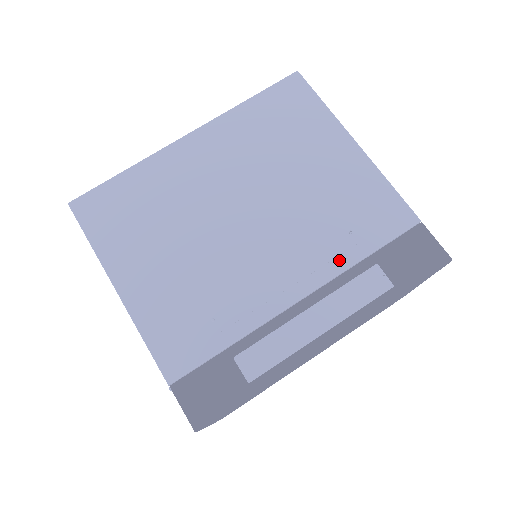
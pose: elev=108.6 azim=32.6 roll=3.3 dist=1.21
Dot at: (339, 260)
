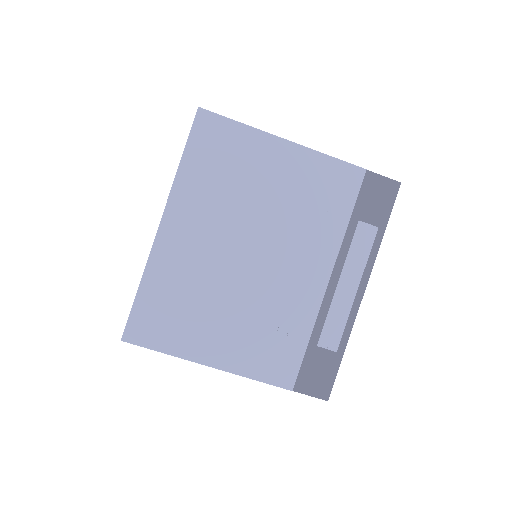
Dot at: (335, 236)
